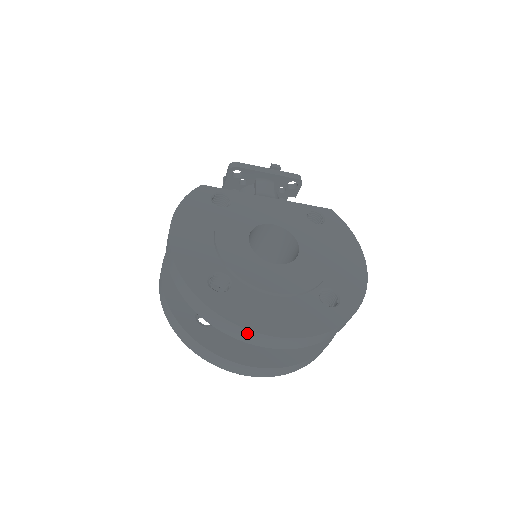
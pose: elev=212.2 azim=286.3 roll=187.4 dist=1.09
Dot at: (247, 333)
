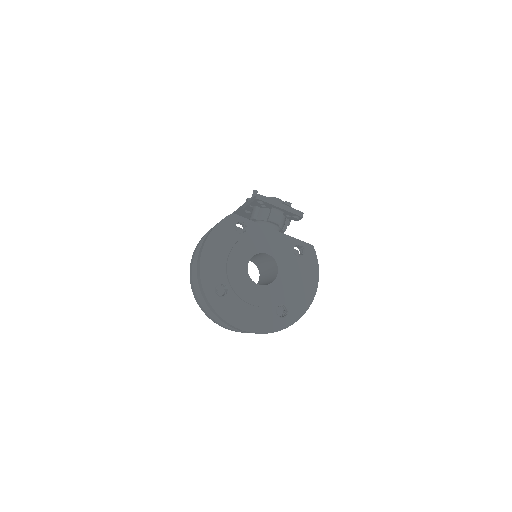
Dot at: (227, 323)
